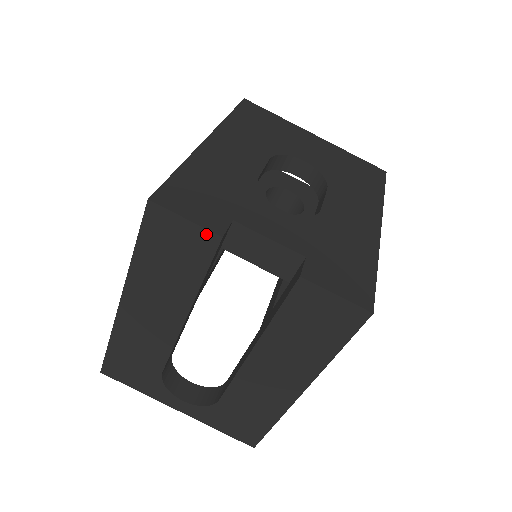
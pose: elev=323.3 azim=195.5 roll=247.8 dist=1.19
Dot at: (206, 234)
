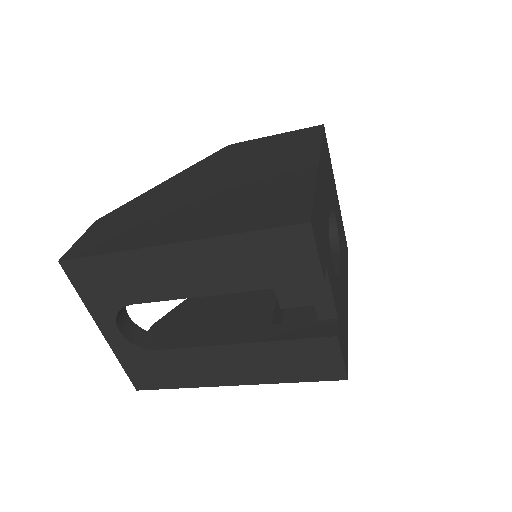
Dot at: (317, 272)
